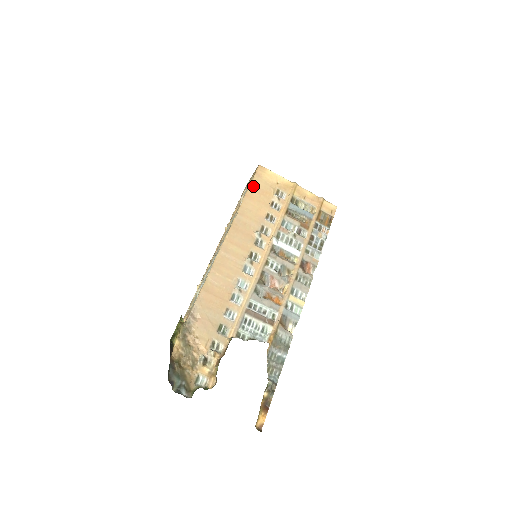
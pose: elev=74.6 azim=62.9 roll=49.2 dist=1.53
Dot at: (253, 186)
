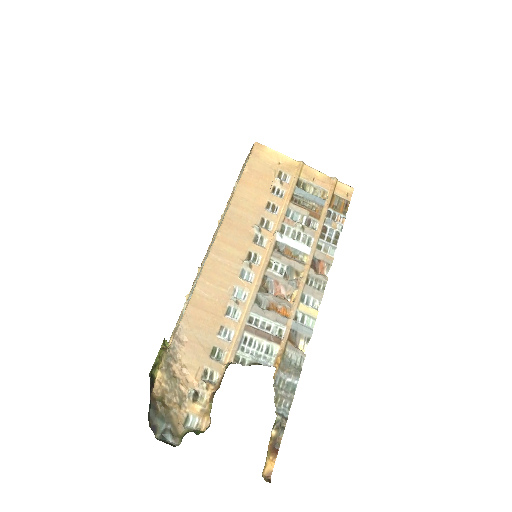
Dot at: (249, 169)
